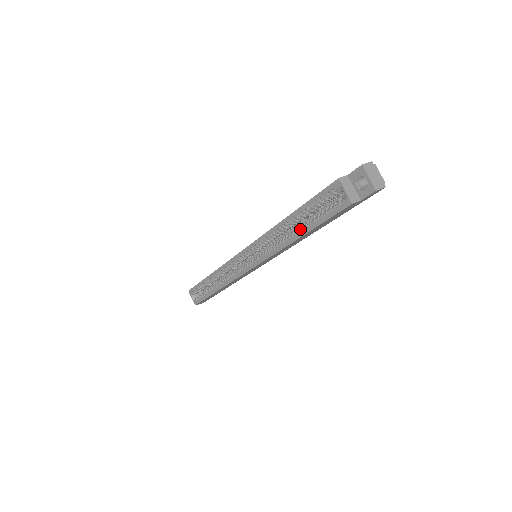
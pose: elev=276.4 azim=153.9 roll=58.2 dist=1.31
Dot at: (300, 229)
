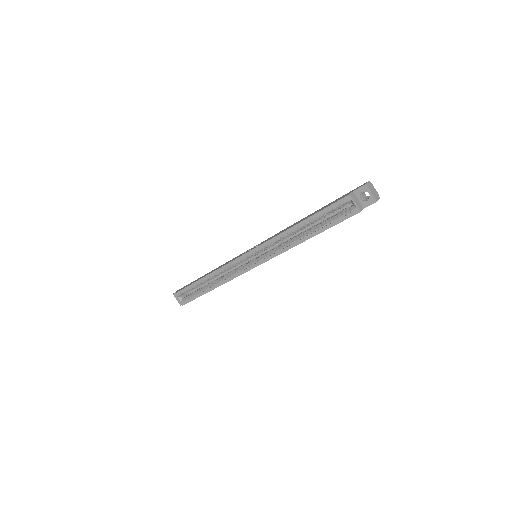
Dot at: (310, 232)
